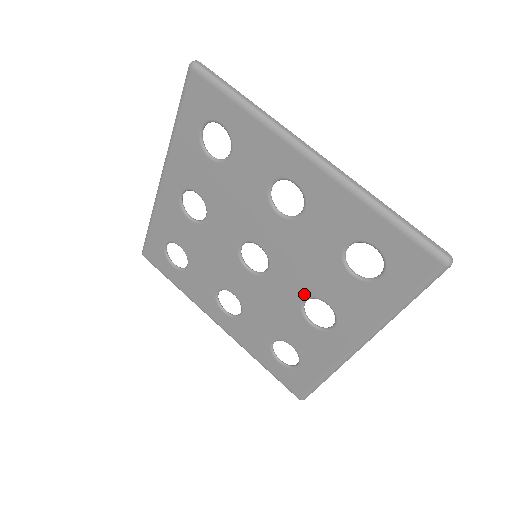
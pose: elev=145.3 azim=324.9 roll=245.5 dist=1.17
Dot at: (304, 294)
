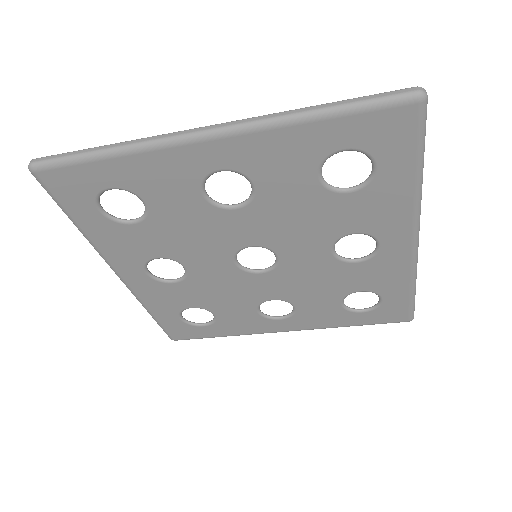
Dot at: (326, 246)
